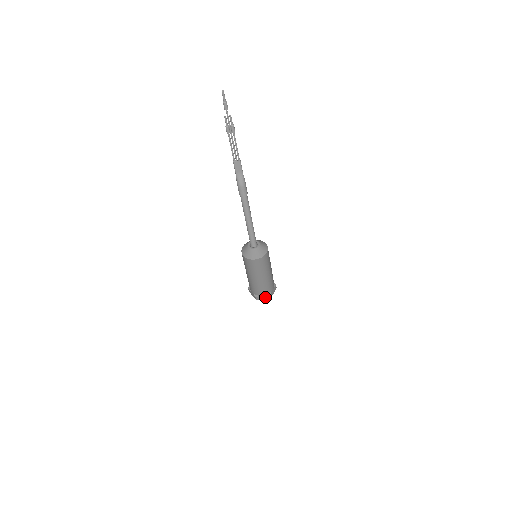
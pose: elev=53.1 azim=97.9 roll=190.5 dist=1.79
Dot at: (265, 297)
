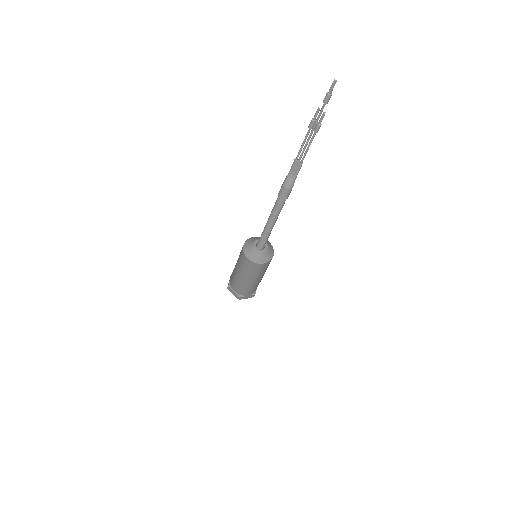
Dot at: (236, 294)
